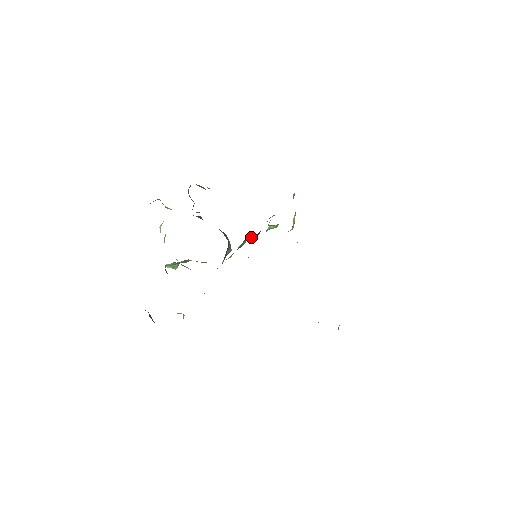
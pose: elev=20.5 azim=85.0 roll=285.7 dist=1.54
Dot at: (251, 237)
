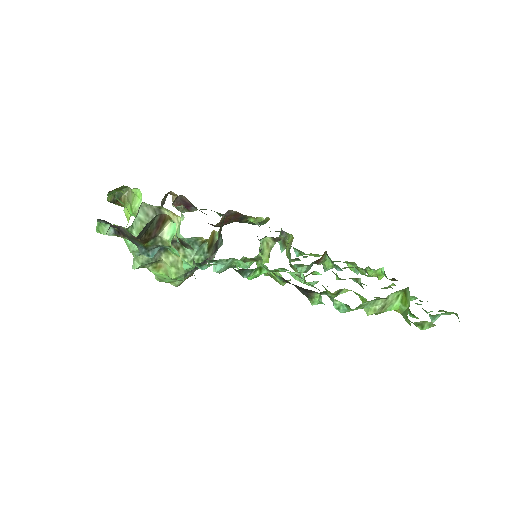
Dot at: occluded
